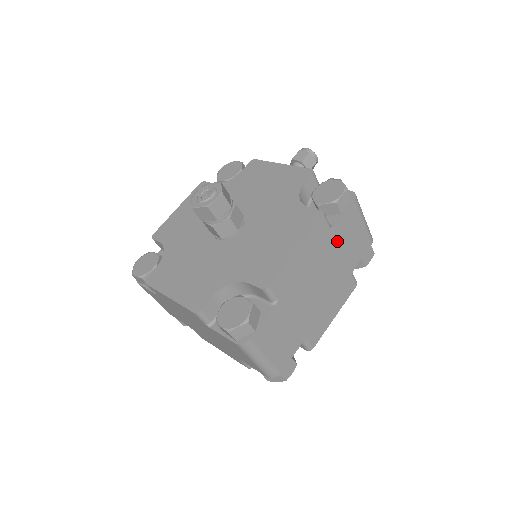
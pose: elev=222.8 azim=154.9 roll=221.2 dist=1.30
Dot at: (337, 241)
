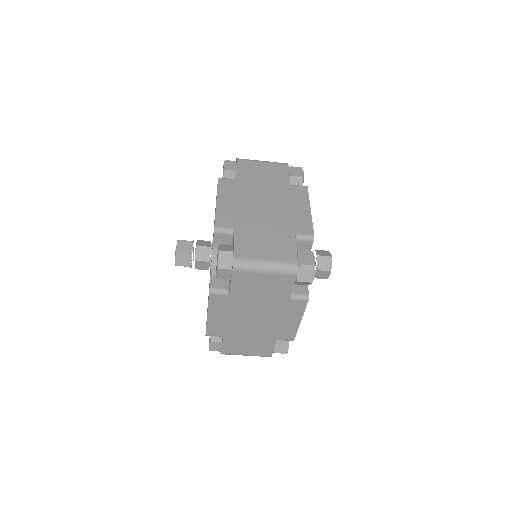
Dot at: (249, 181)
